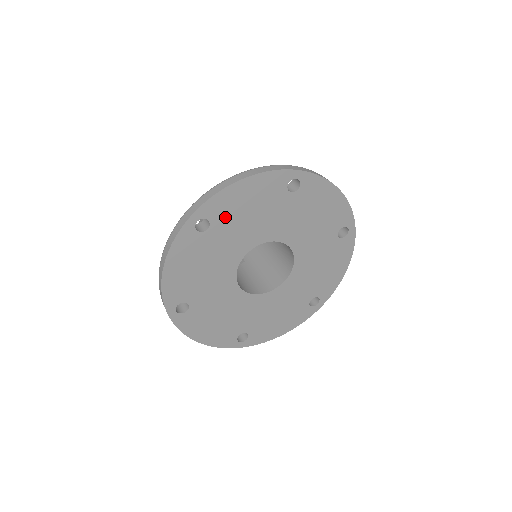
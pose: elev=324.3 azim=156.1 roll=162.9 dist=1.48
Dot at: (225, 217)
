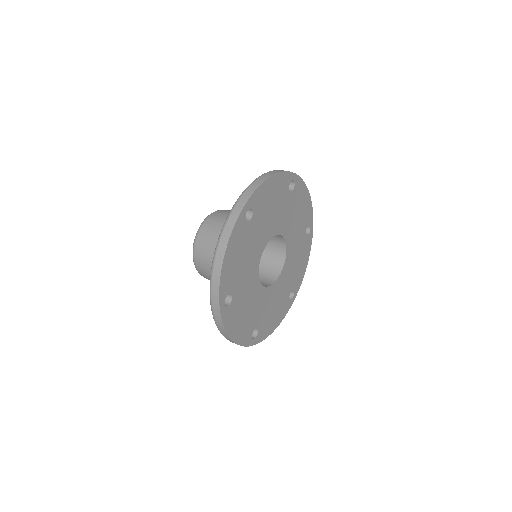
Dot at: (234, 280)
